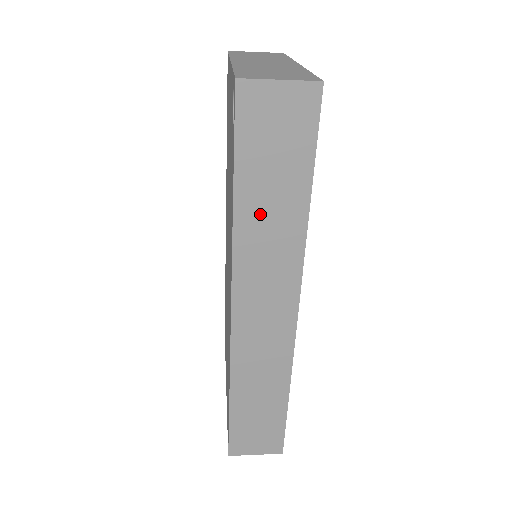
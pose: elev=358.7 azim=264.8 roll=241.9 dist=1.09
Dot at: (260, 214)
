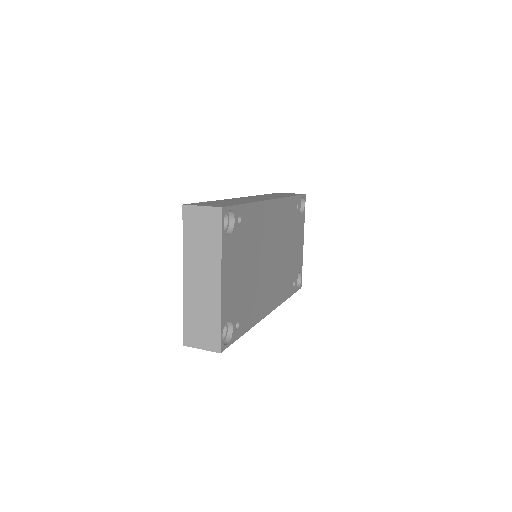
Dot at: occluded
